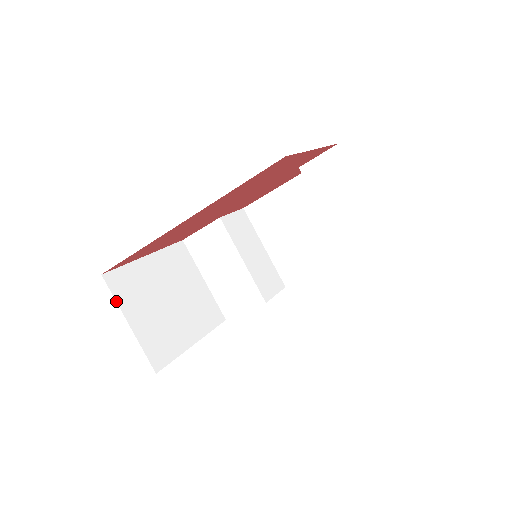
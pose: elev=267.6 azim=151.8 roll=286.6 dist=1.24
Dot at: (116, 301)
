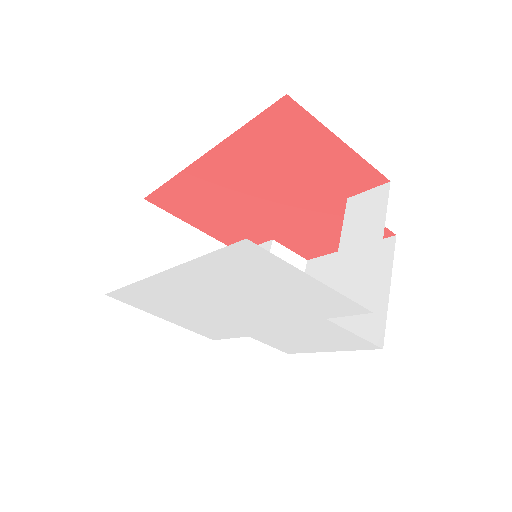
Dot at: (134, 222)
